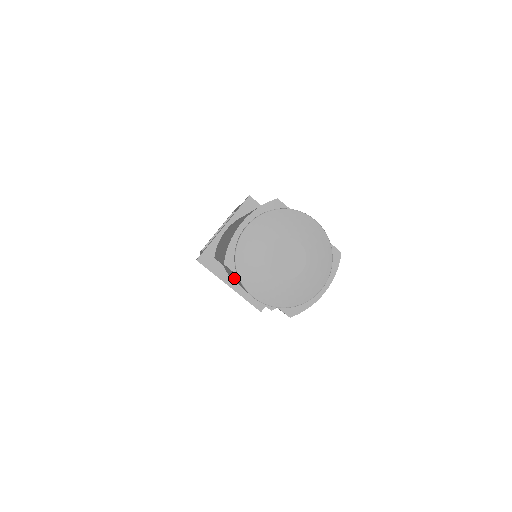
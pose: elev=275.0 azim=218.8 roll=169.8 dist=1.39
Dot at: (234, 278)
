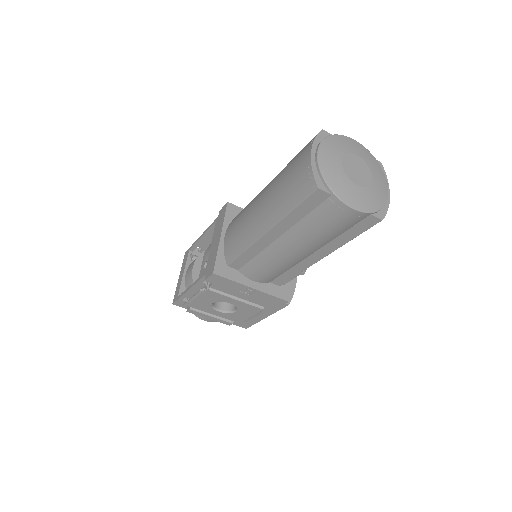
Dot at: (295, 234)
